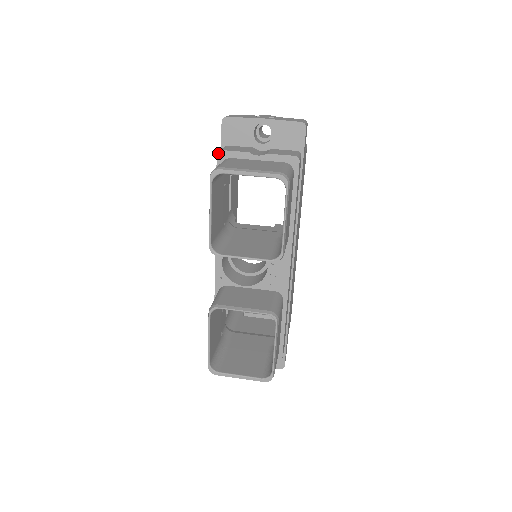
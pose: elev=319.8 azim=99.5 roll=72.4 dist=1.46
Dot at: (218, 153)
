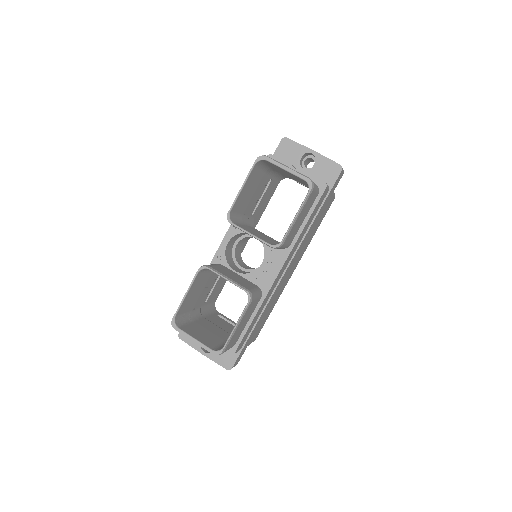
Dot at: (268, 155)
